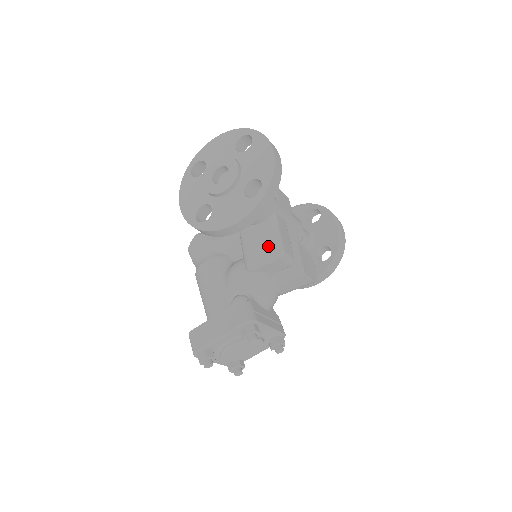
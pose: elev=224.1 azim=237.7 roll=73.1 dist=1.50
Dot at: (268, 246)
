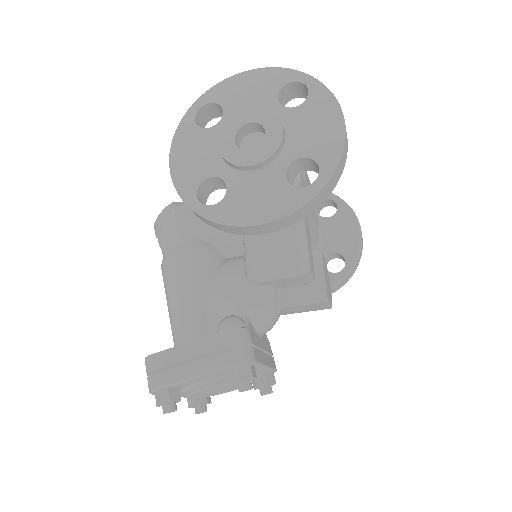
Dot at: (288, 253)
